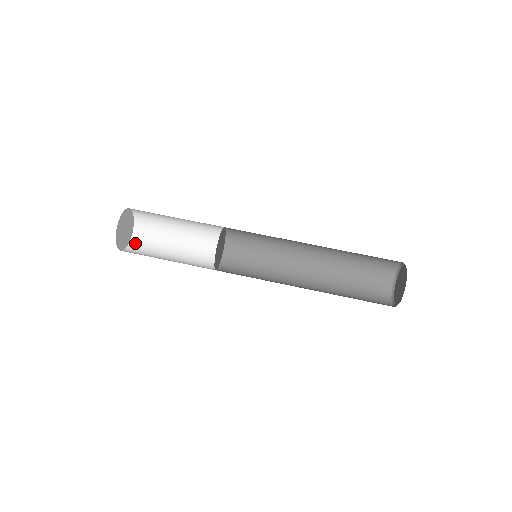
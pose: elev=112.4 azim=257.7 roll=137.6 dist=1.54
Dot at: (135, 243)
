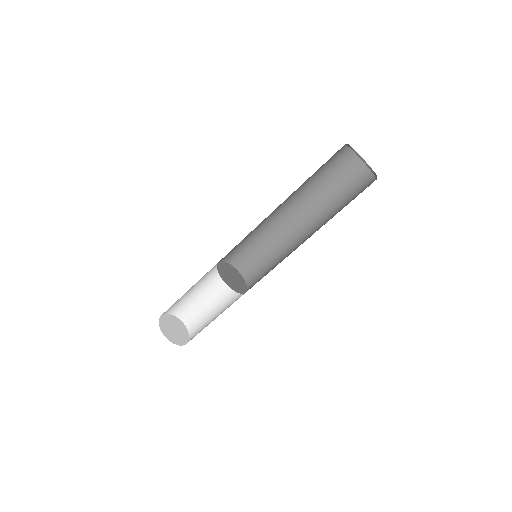
Dot at: (178, 313)
